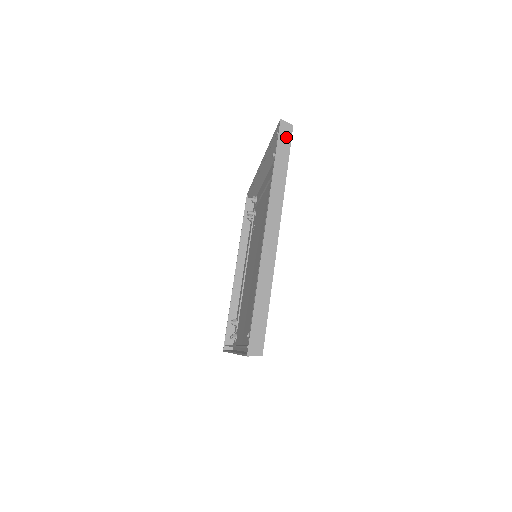
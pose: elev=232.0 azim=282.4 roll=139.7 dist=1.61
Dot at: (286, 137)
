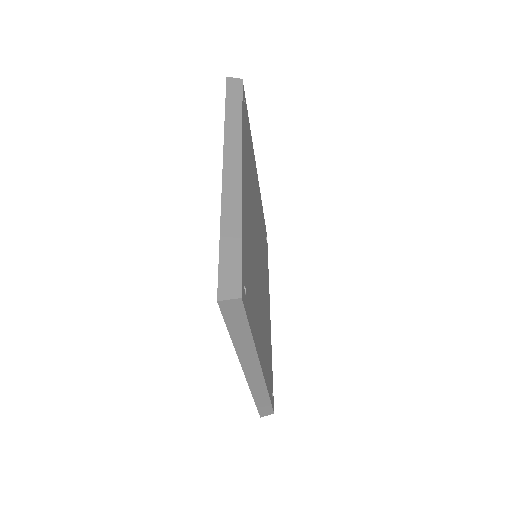
Dot at: (236, 88)
